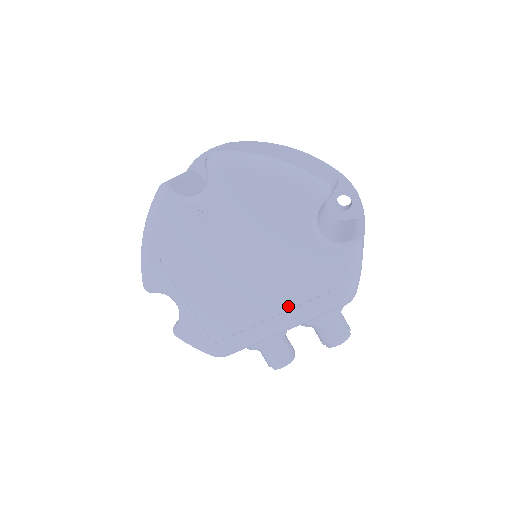
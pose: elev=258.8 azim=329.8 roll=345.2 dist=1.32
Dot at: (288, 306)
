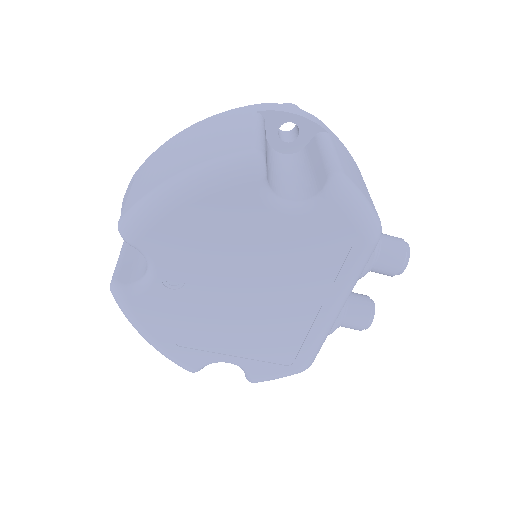
Dot at: (325, 288)
